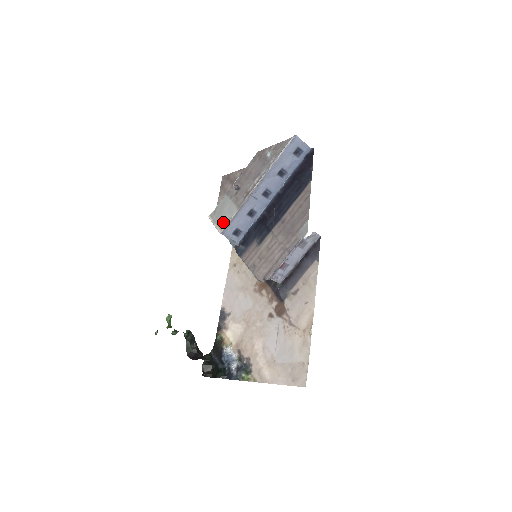
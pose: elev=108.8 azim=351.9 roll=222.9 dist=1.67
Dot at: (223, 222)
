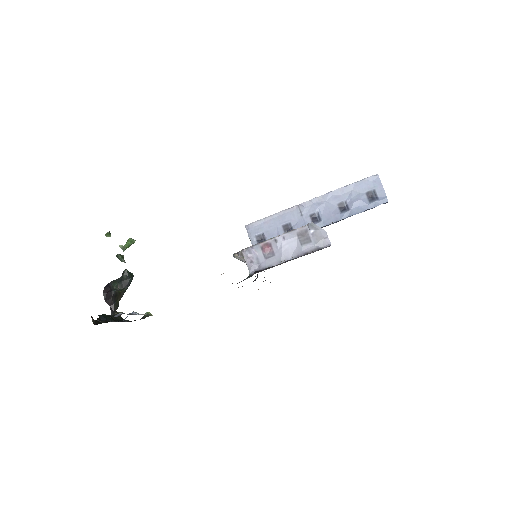
Dot at: occluded
